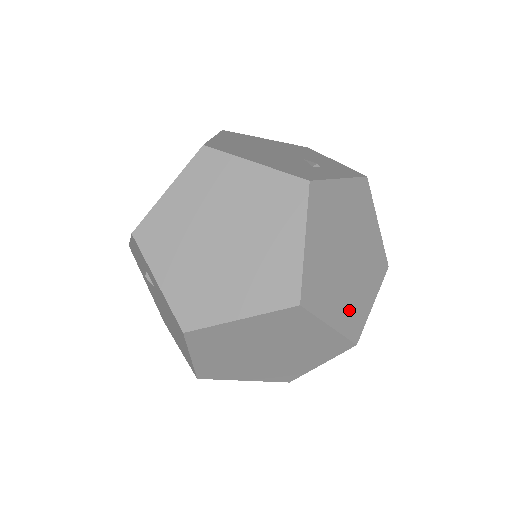
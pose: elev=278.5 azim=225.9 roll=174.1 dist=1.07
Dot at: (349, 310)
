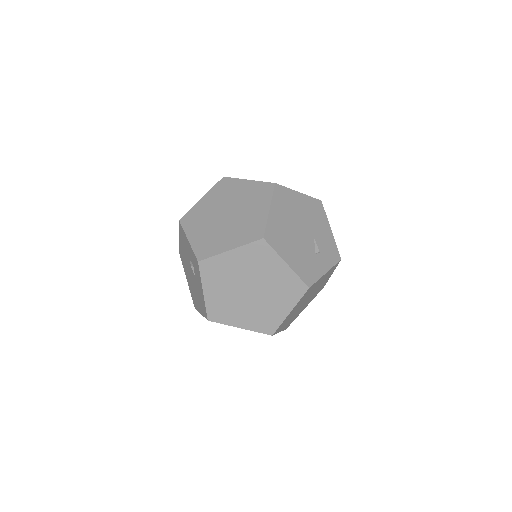
Dot at: occluded
